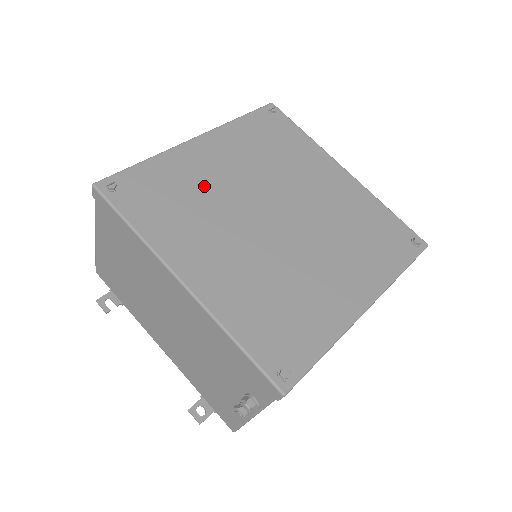
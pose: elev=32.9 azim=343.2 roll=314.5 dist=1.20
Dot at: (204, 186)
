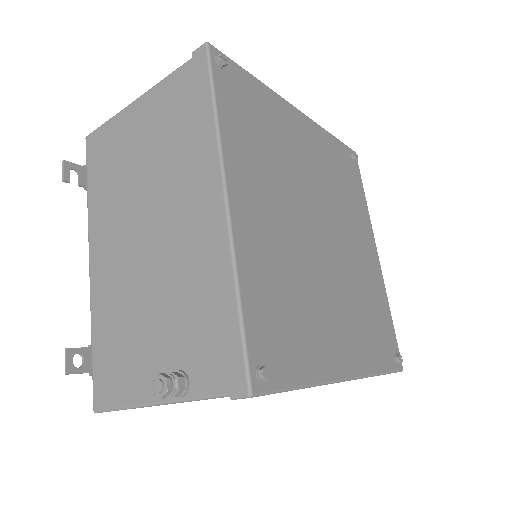
Dot at: (286, 148)
